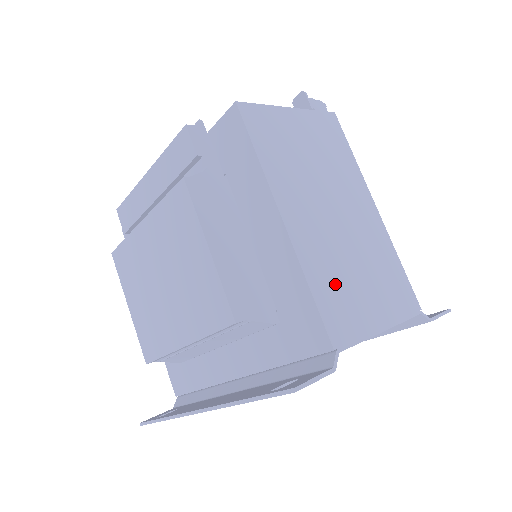
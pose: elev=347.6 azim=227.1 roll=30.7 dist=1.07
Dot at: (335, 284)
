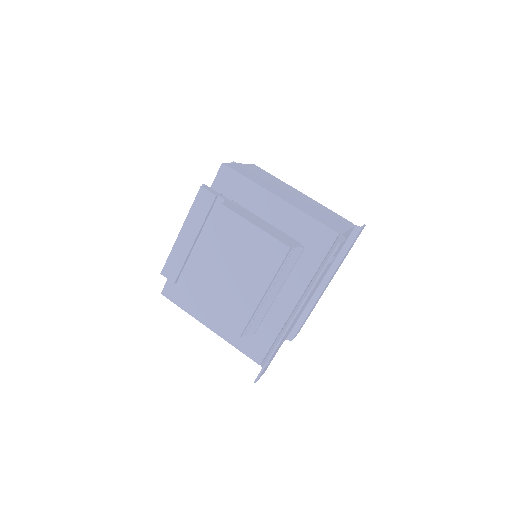
Dot at: (317, 216)
